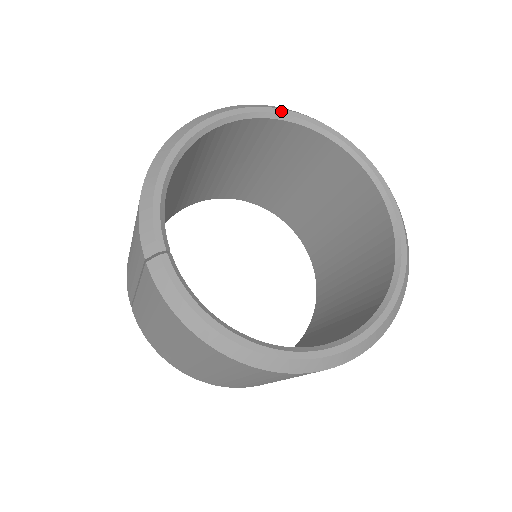
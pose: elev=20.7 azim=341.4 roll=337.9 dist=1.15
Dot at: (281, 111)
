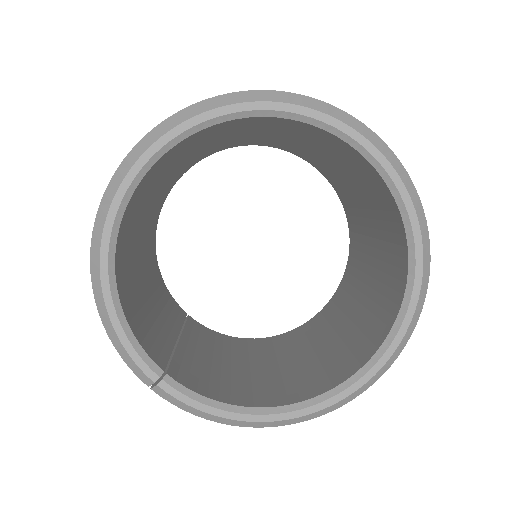
Dot at: (186, 125)
